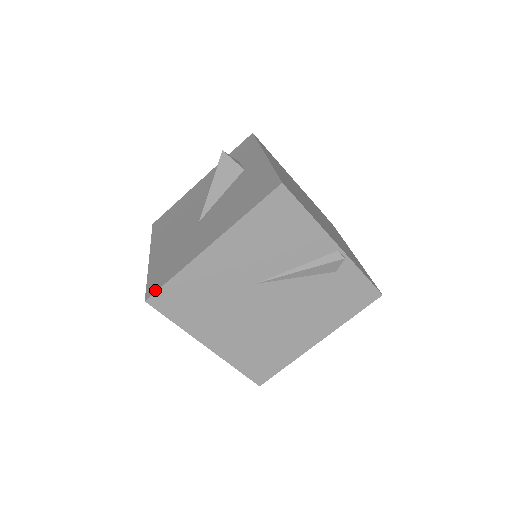
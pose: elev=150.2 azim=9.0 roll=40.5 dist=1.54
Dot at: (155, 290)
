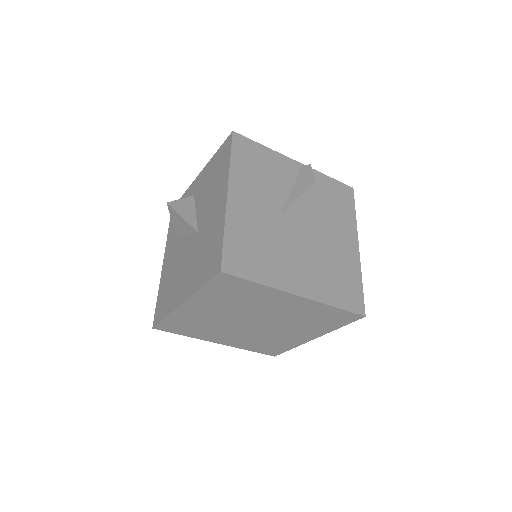
Dot at: (220, 259)
